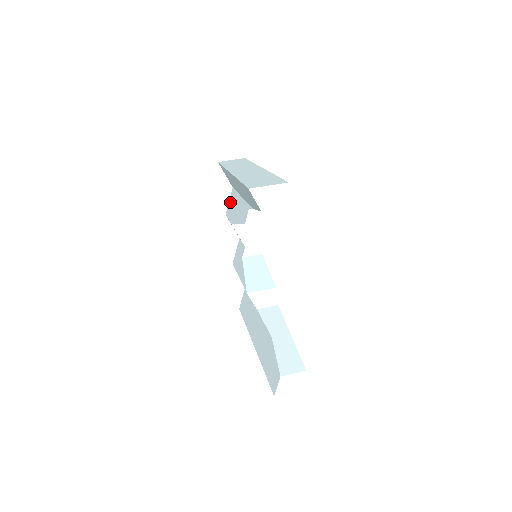
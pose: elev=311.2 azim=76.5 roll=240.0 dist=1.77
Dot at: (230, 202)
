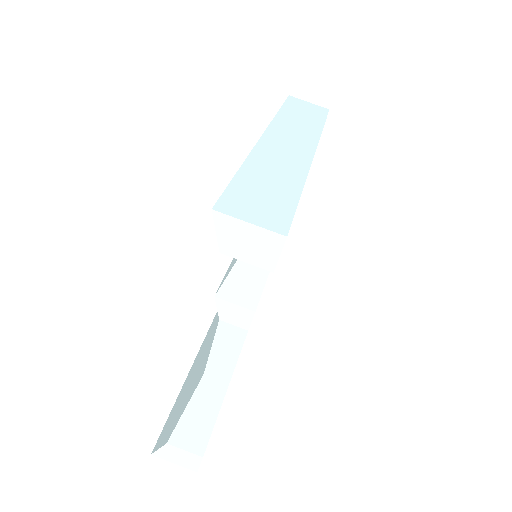
Dot at: occluded
